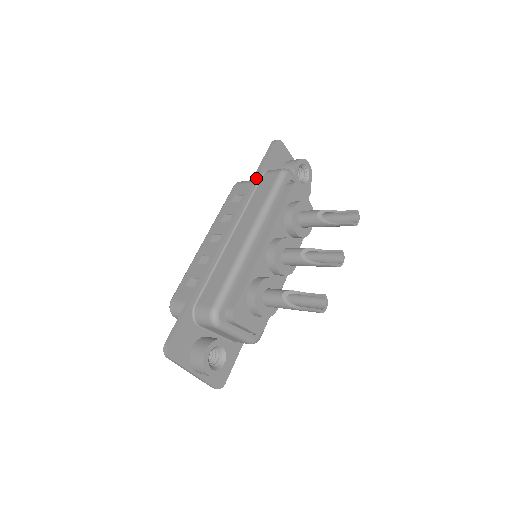
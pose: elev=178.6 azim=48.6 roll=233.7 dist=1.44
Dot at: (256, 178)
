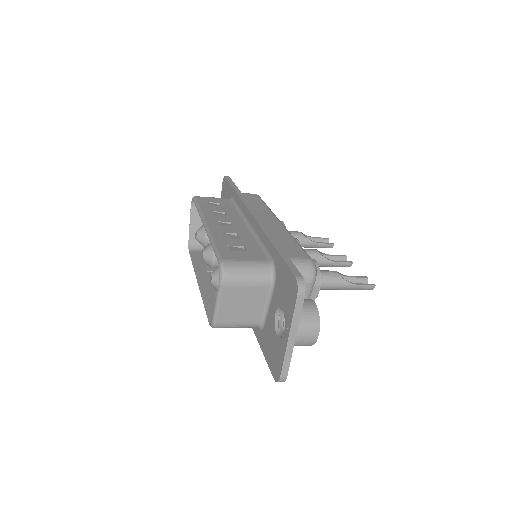
Dot at: (239, 190)
